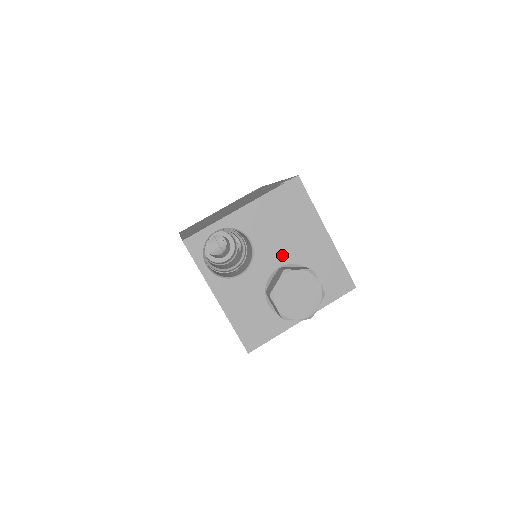
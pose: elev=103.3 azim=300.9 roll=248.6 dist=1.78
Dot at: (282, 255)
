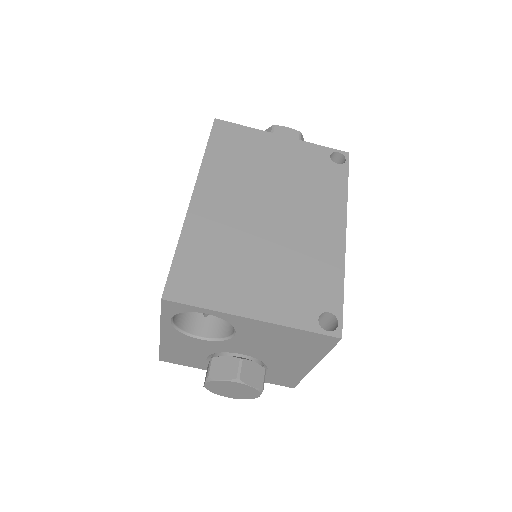
Dot at: (254, 352)
